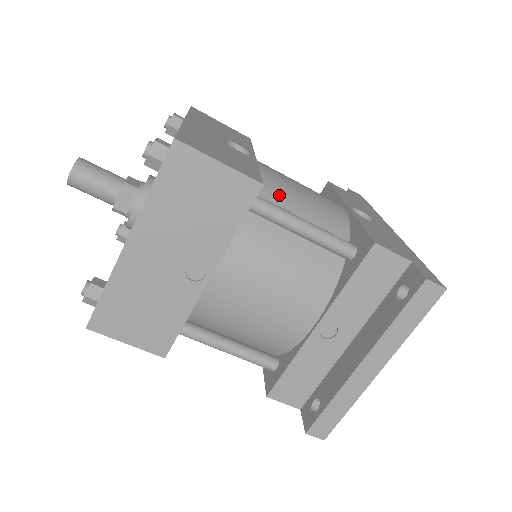
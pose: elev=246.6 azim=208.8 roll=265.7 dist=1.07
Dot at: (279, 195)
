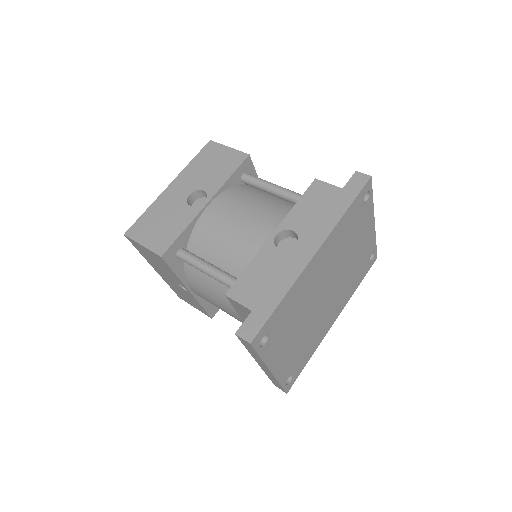
Dot at: (207, 240)
